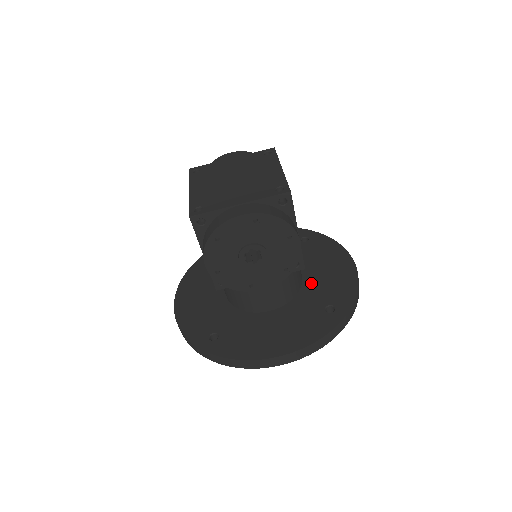
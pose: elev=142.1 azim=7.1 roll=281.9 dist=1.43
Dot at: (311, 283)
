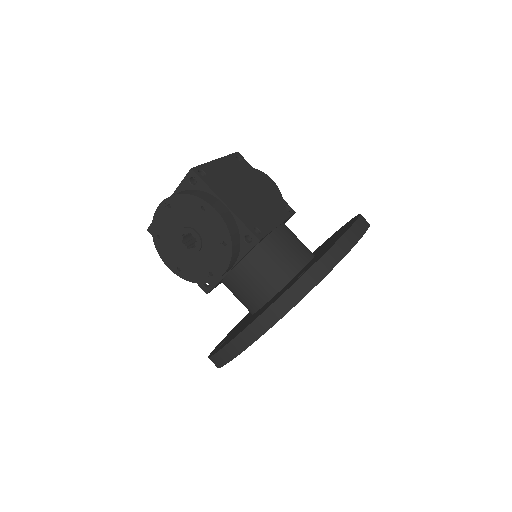
Dot at: occluded
